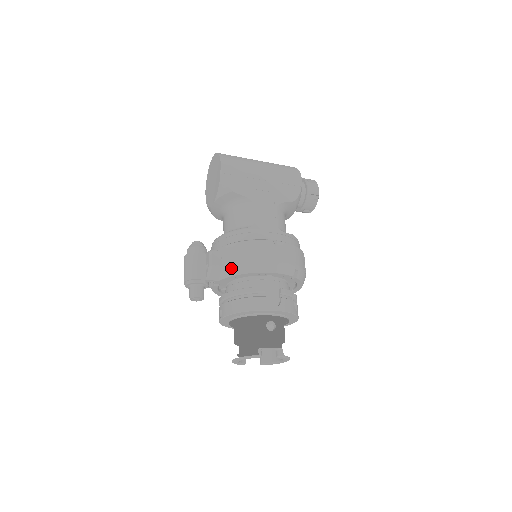
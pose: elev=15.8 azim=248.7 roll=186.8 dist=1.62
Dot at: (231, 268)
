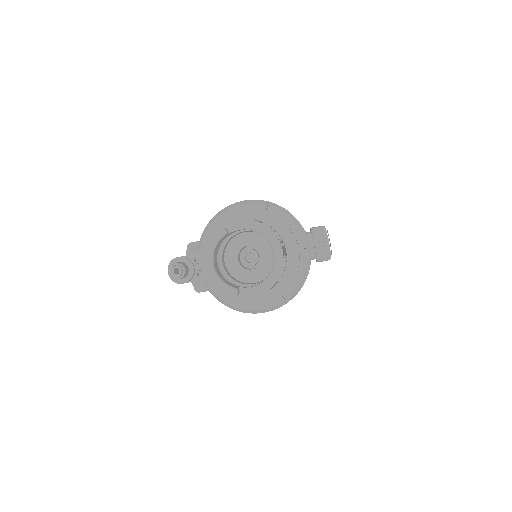
Dot at: (204, 230)
